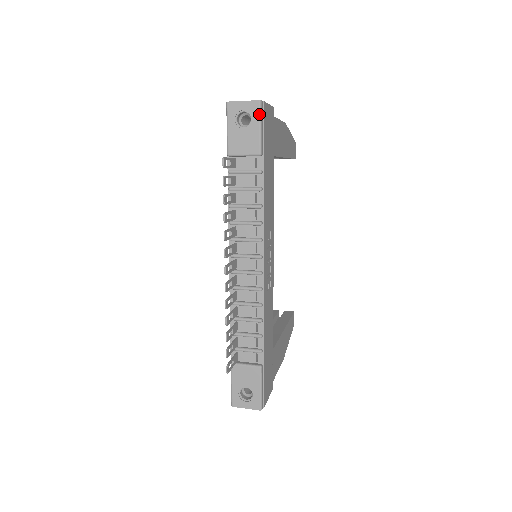
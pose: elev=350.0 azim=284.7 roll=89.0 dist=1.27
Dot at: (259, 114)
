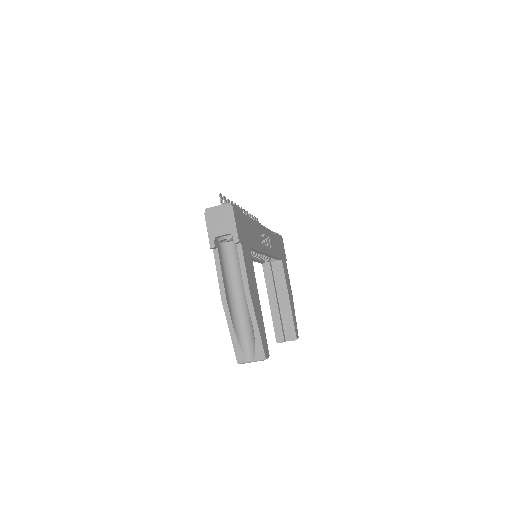
Dot at: occluded
